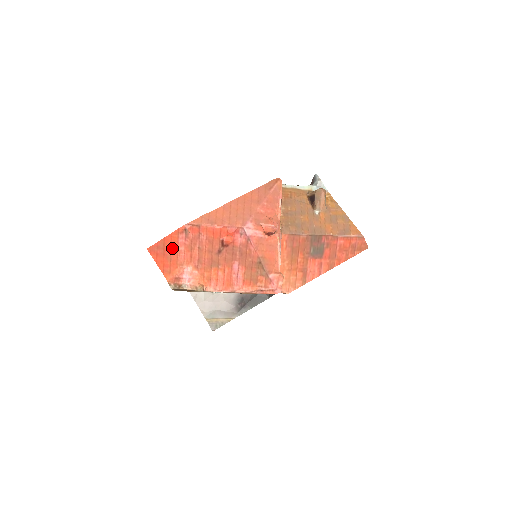
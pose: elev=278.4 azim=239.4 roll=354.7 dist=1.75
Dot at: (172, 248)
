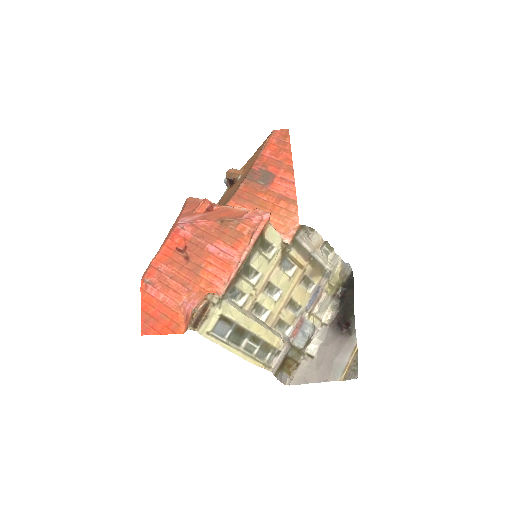
Dot at: (155, 307)
